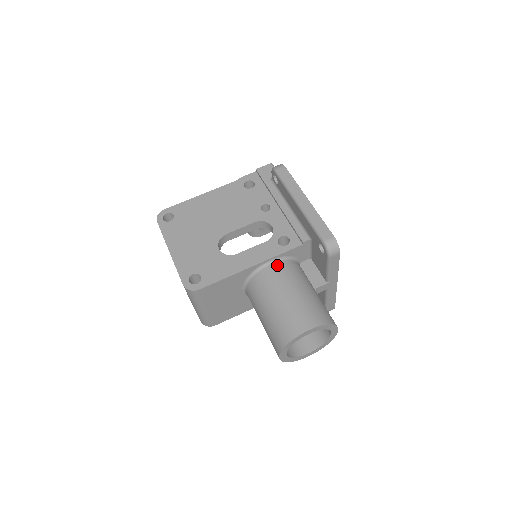
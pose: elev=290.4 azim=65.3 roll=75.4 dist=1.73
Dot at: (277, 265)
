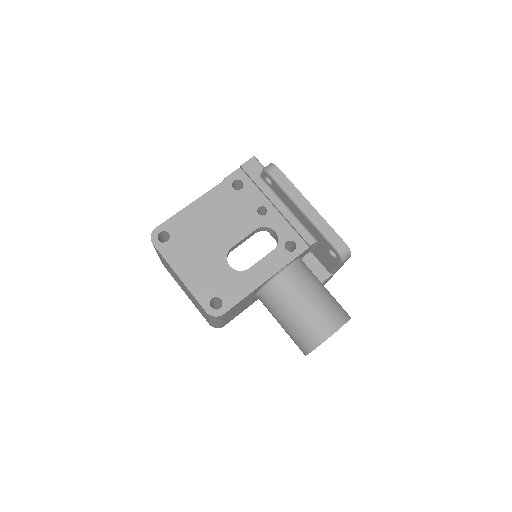
Dot at: (289, 272)
